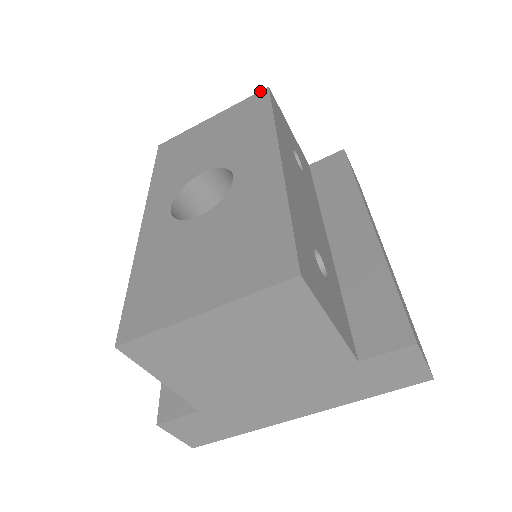
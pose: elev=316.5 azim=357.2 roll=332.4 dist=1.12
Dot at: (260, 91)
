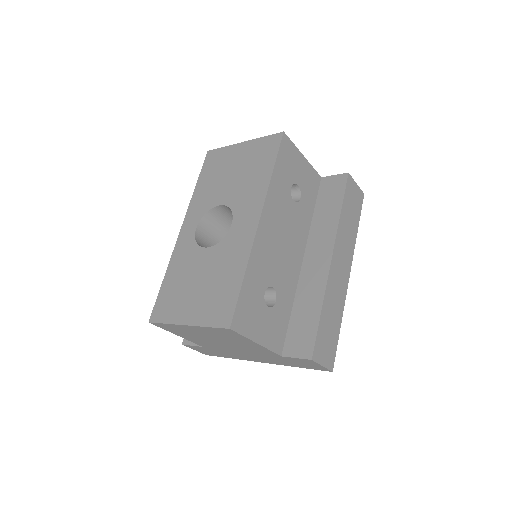
Dot at: (277, 133)
